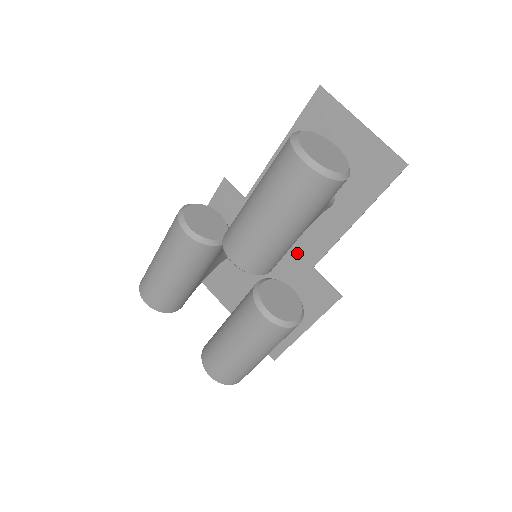
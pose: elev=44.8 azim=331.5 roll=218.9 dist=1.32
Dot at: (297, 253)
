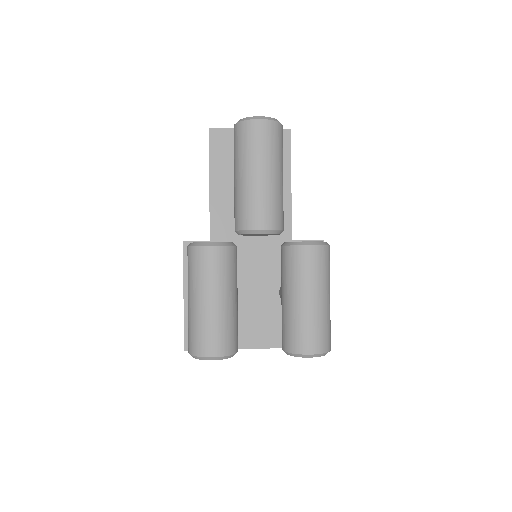
Dot at: (274, 241)
